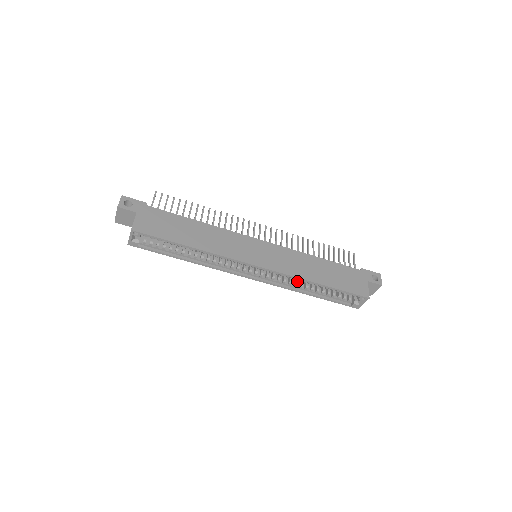
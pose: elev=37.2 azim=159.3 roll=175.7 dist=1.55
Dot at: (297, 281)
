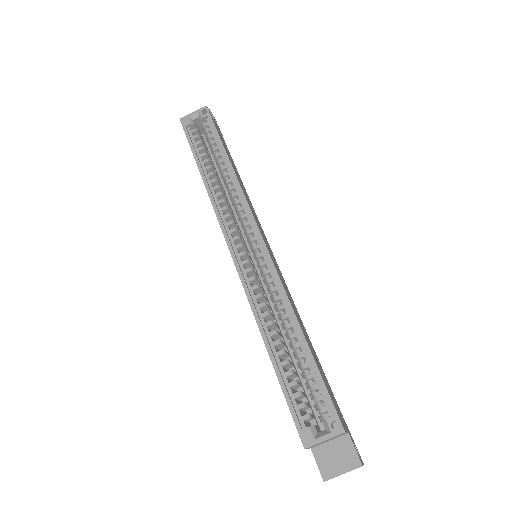
Dot at: (272, 315)
